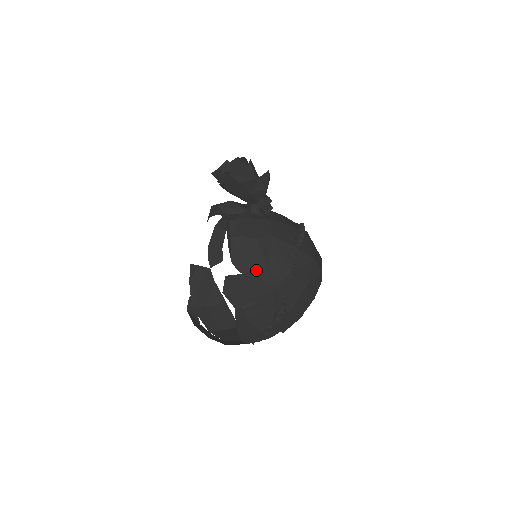
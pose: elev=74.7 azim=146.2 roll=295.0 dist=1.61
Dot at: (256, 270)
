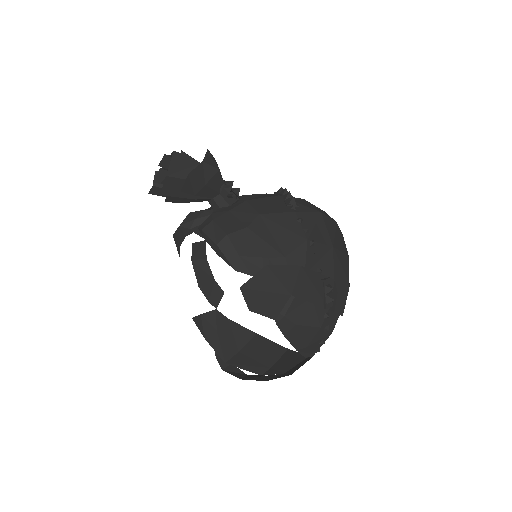
Dot at: (268, 261)
